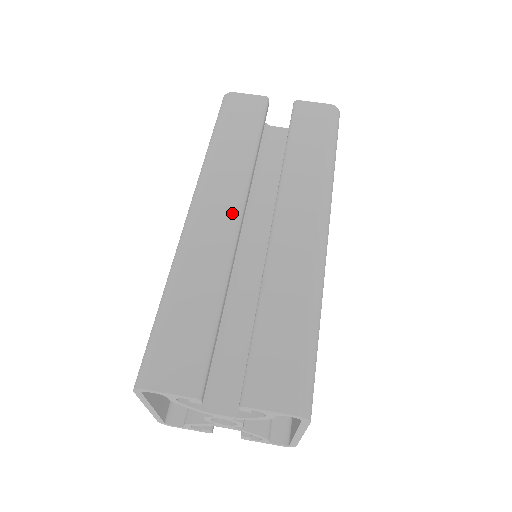
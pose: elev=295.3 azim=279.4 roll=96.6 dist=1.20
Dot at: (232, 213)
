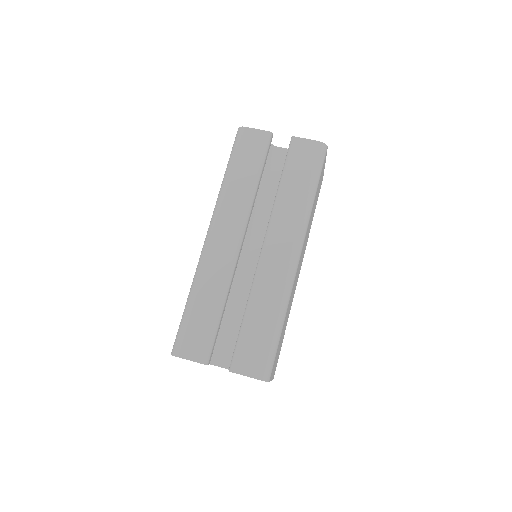
Dot at: (235, 240)
